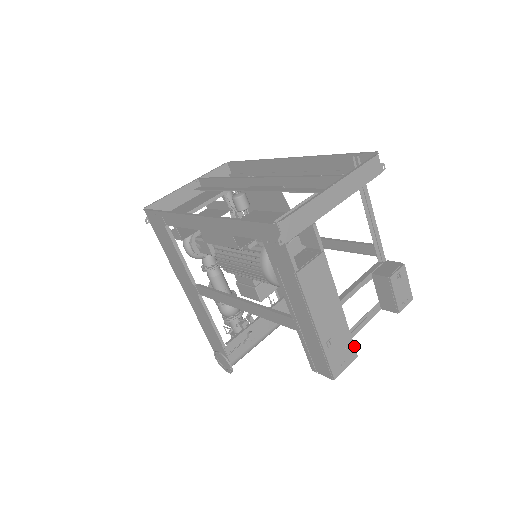
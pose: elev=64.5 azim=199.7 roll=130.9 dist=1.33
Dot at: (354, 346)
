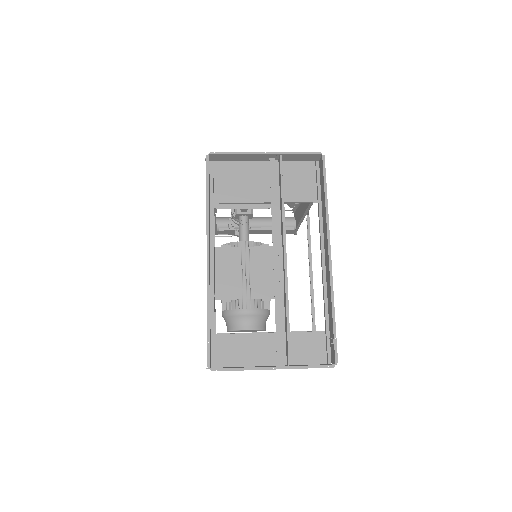
Dot at: occluded
